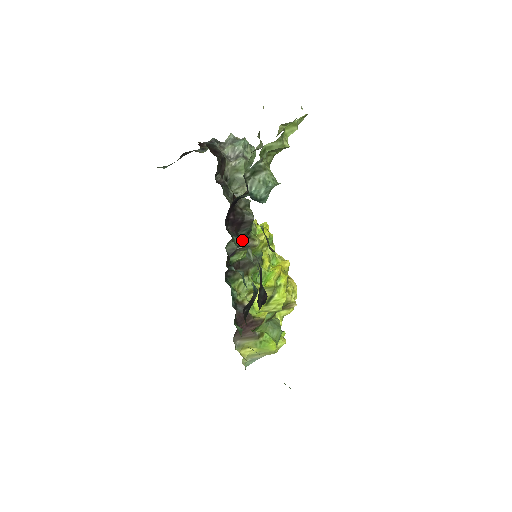
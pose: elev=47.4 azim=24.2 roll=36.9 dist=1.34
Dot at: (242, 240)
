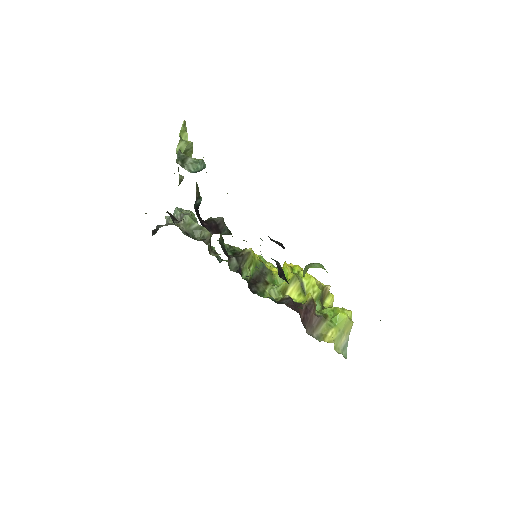
Dot at: occluded
